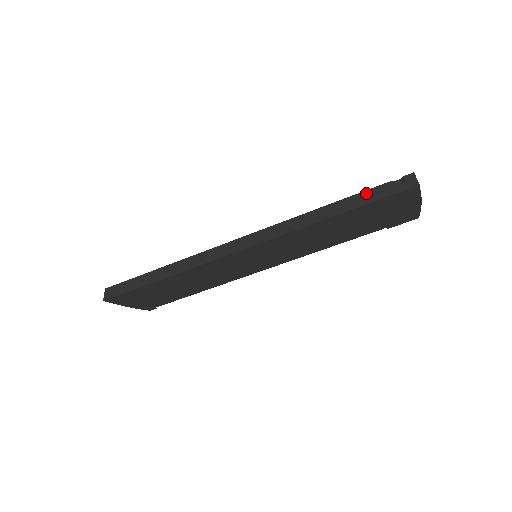
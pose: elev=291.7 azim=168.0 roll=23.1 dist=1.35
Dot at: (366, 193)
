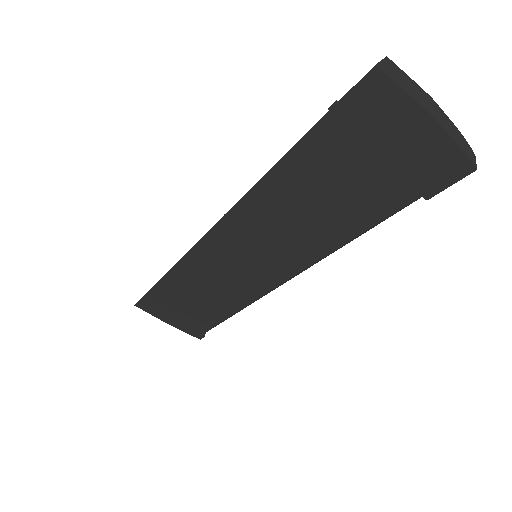
Dot at: occluded
